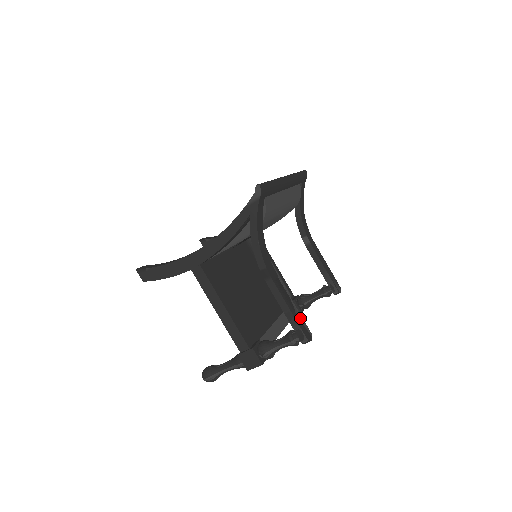
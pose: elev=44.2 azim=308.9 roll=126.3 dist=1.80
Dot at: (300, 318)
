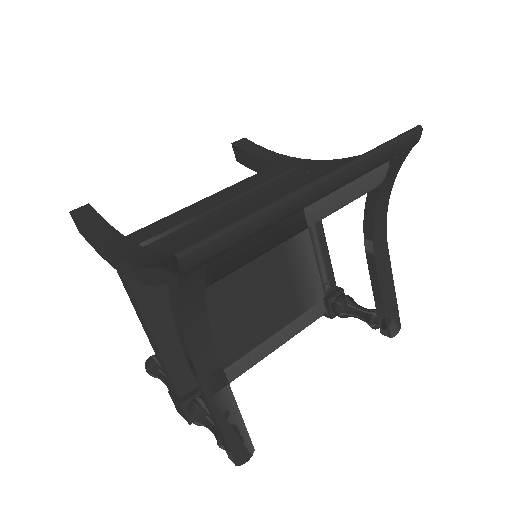
Dot at: (239, 430)
